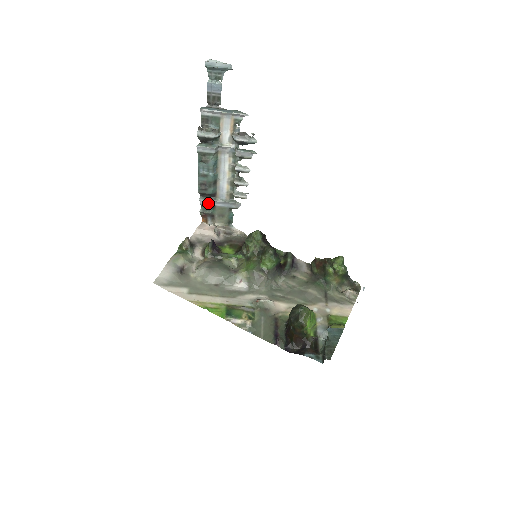
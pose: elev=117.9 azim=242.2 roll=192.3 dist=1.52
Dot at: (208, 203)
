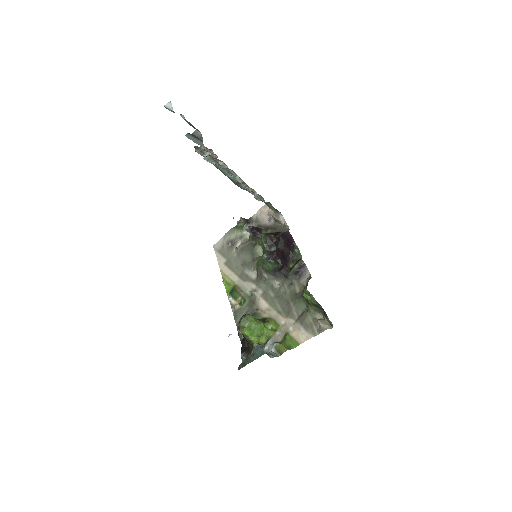
Dot at: occluded
